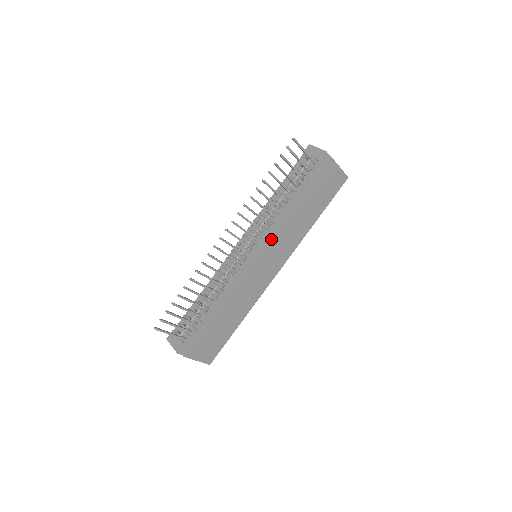
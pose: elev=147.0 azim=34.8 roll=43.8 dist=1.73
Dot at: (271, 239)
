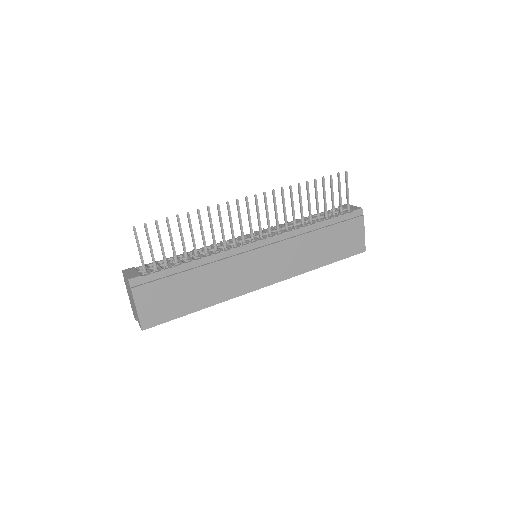
Dot at: (282, 243)
